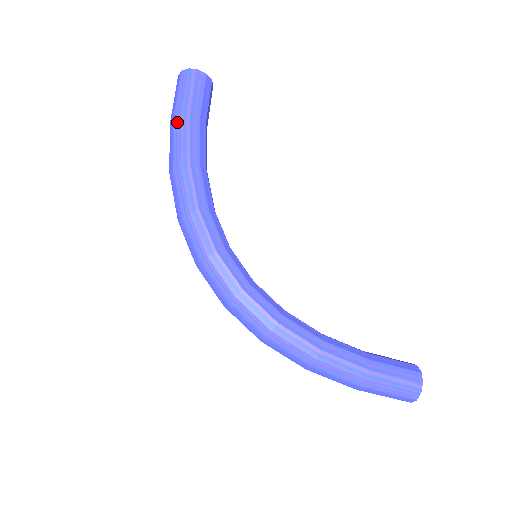
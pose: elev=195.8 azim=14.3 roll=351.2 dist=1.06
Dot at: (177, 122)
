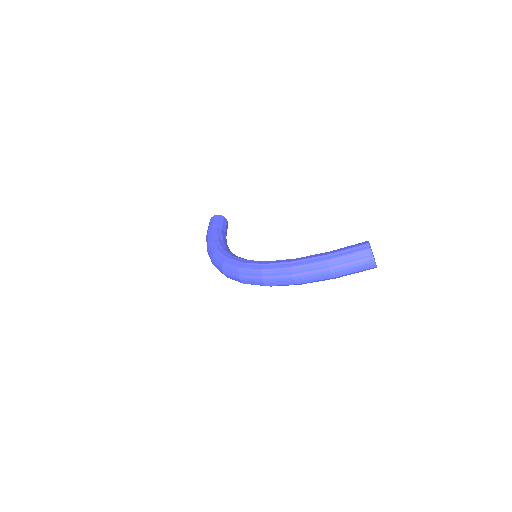
Dot at: (207, 234)
